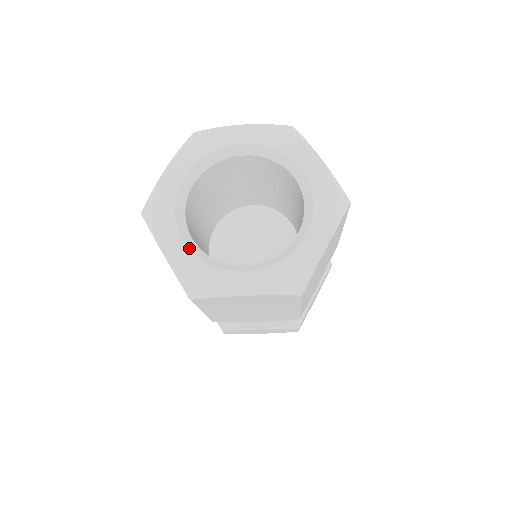
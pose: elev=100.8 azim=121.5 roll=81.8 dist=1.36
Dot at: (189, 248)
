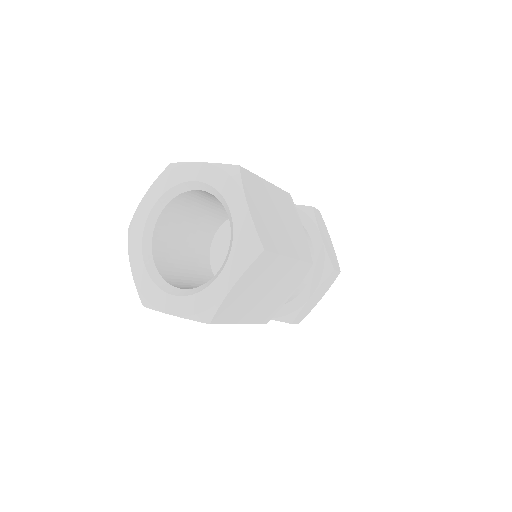
Dot at: (180, 296)
